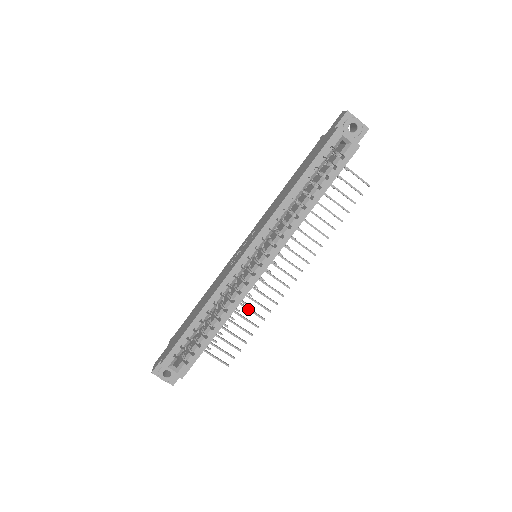
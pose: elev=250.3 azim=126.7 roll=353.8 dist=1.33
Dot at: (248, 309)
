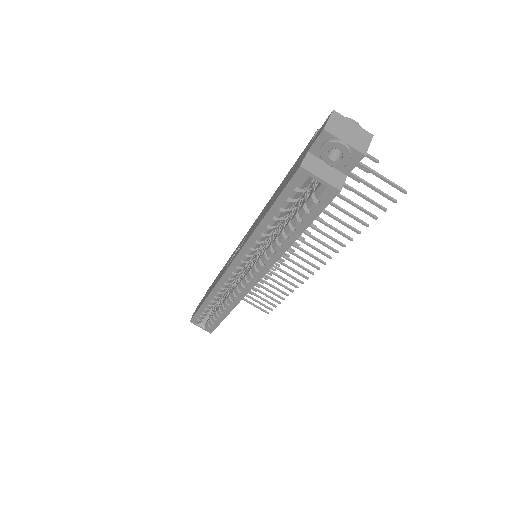
Dot at: (273, 281)
